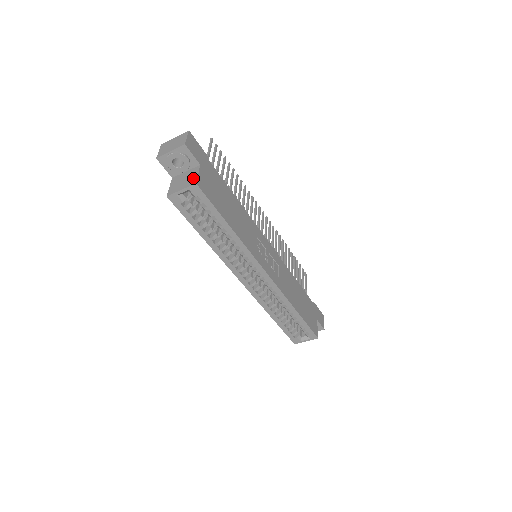
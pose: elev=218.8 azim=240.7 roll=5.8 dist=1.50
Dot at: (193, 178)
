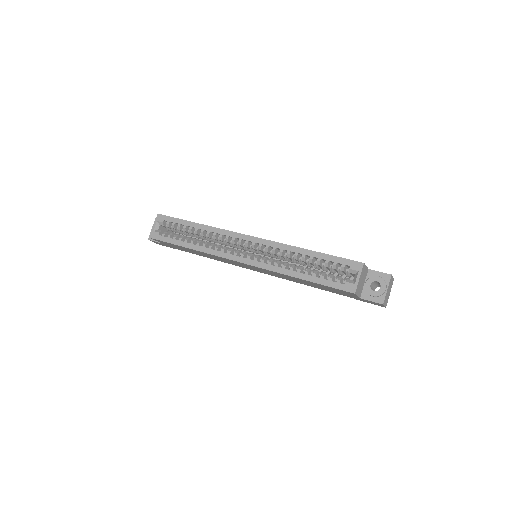
Dot at: occluded
